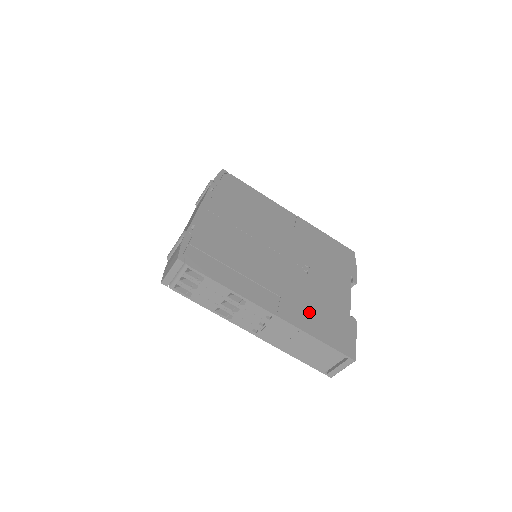
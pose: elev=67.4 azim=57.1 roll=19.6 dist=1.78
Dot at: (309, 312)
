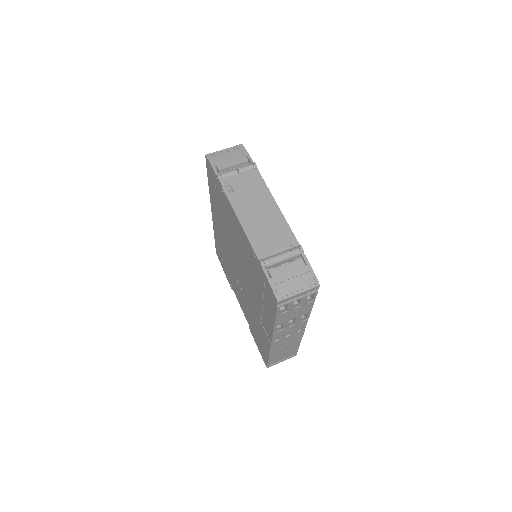
Dot at: occluded
